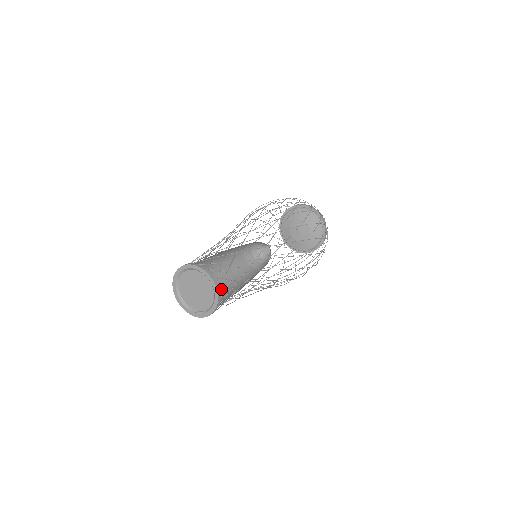
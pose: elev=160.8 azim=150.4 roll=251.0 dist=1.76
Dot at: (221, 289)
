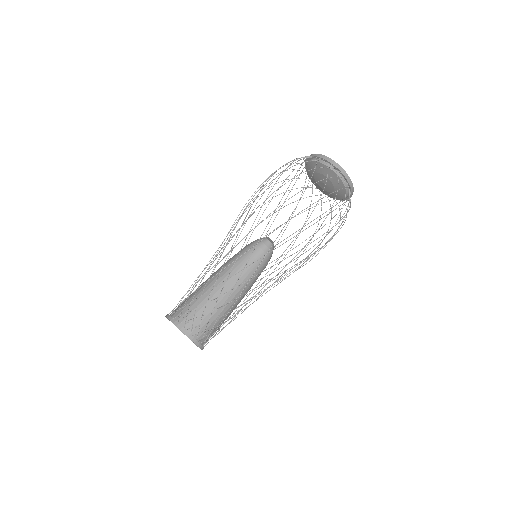
Dot at: (229, 307)
